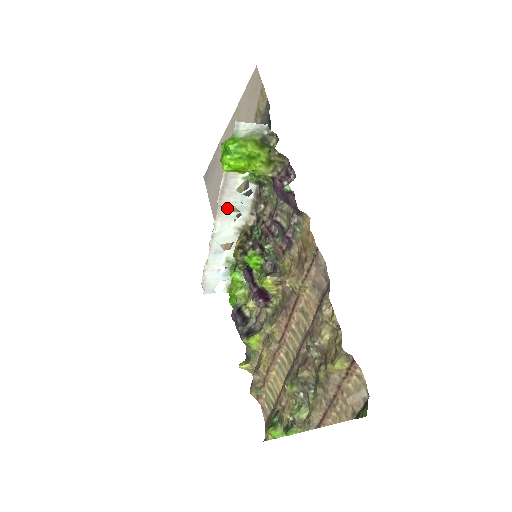
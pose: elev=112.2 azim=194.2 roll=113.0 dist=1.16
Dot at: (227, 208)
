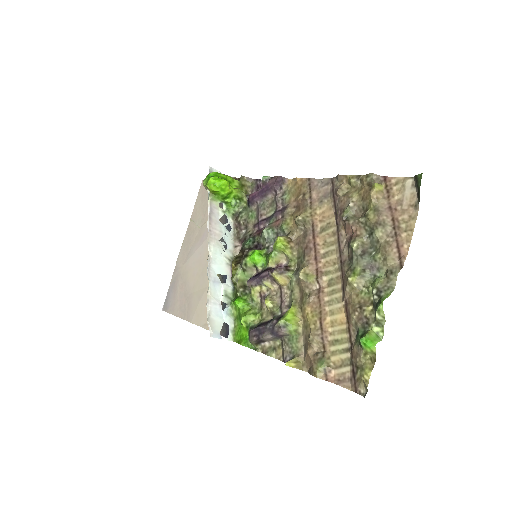
Dot at: (216, 235)
